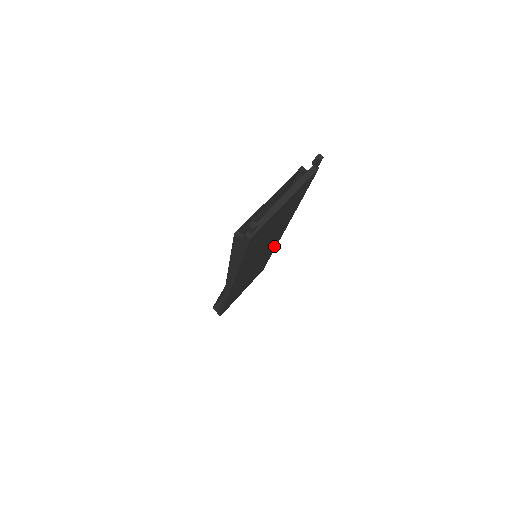
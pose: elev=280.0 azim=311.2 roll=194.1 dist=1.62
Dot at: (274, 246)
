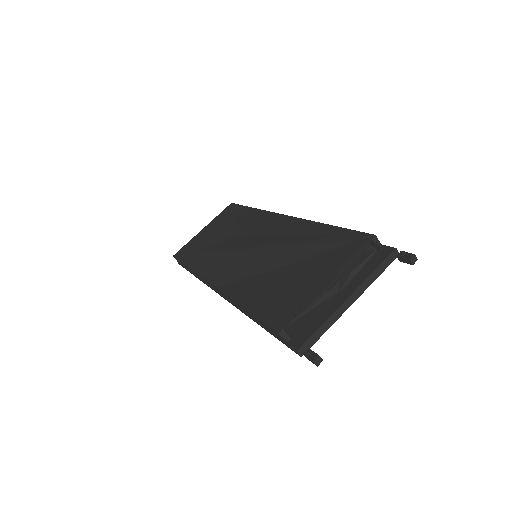
Dot at: occluded
